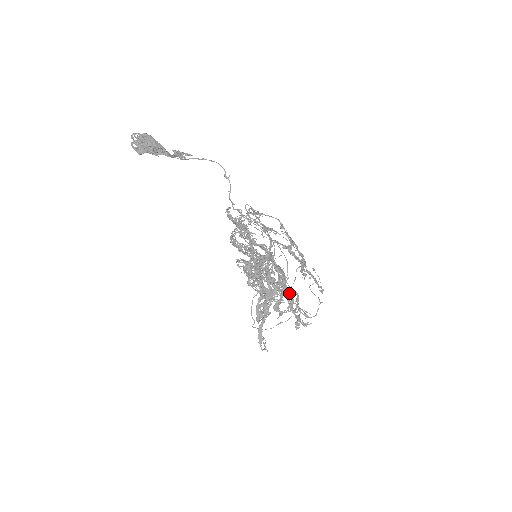
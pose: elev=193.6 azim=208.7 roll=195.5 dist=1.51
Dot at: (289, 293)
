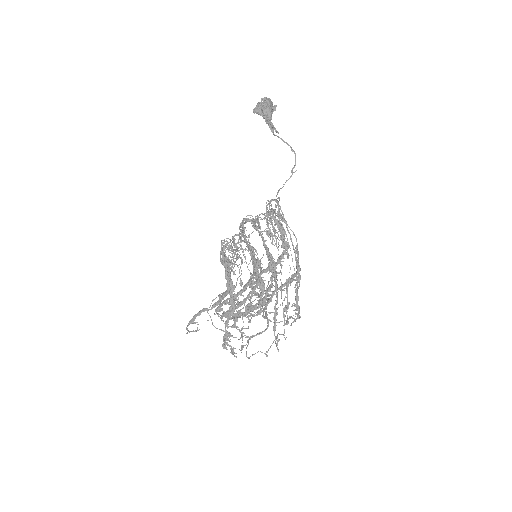
Dot at: occluded
